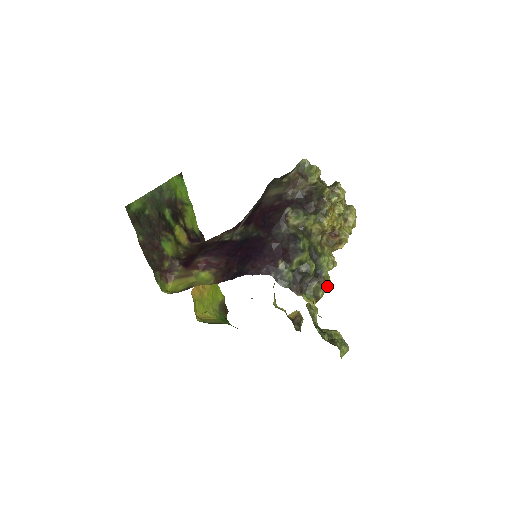
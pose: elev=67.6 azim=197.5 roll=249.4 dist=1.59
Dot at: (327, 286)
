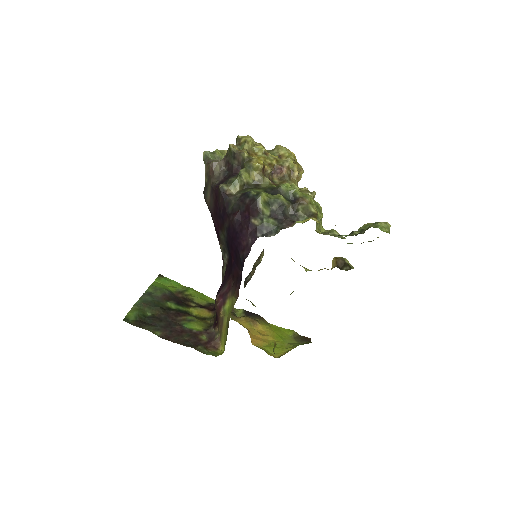
Dot at: (312, 201)
